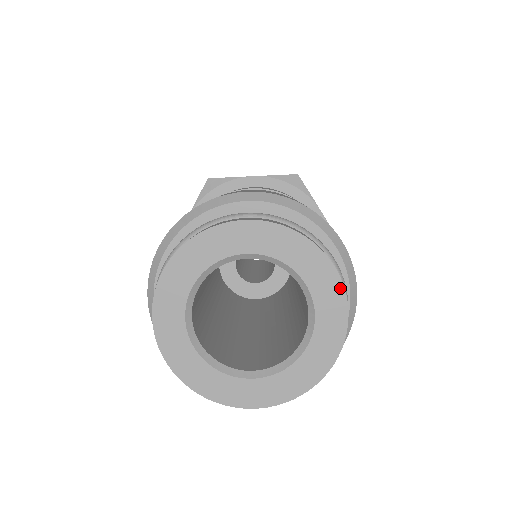
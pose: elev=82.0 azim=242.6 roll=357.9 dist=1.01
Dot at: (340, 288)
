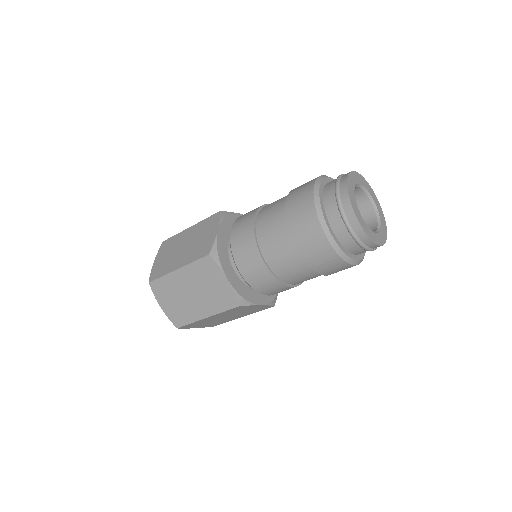
Dot at: (386, 236)
